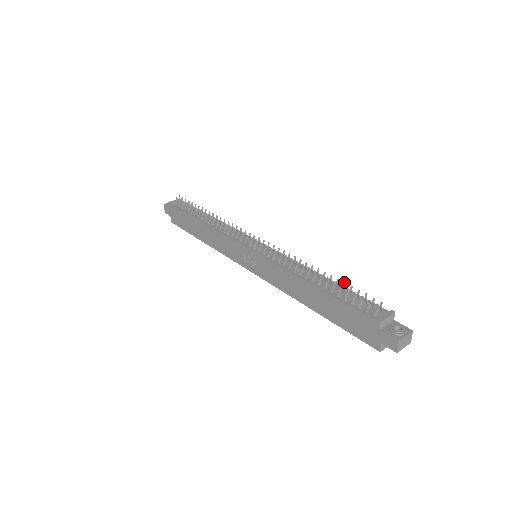
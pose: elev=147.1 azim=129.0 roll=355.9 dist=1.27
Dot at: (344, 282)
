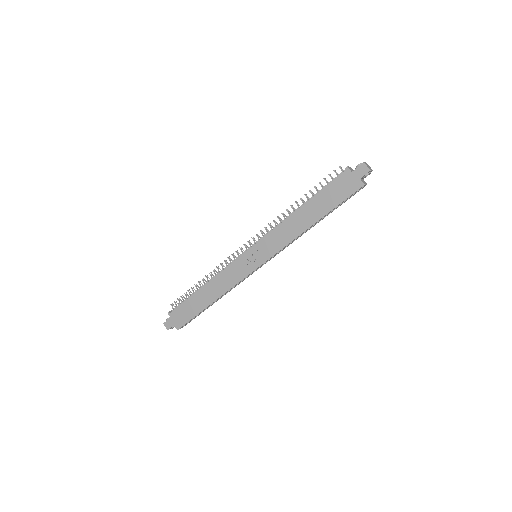
Dot at: (314, 186)
